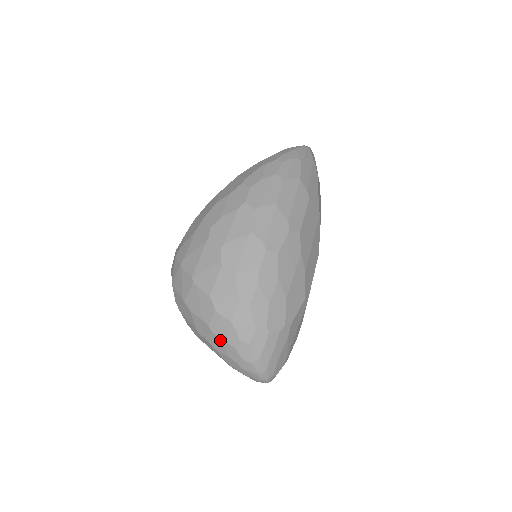
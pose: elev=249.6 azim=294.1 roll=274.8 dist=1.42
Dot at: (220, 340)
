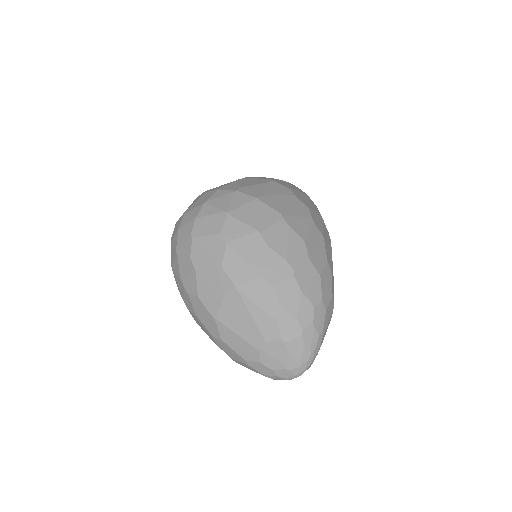
Dot at: (300, 291)
